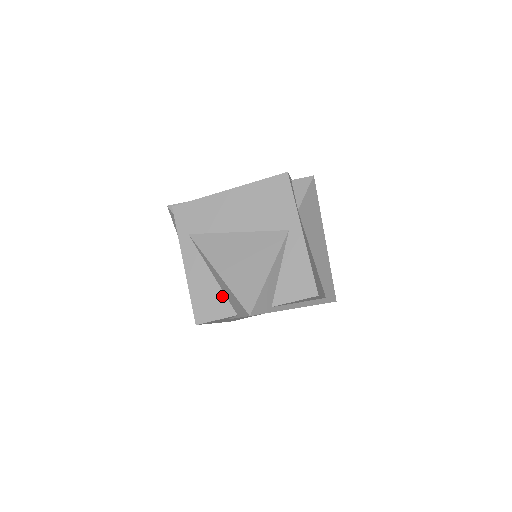
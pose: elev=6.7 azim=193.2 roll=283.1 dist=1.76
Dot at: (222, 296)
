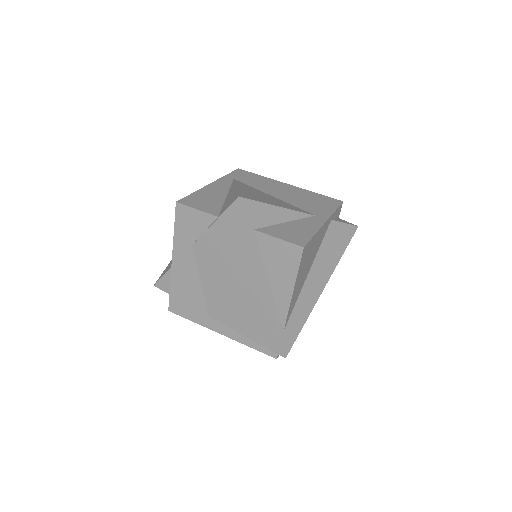
Dot at: (219, 205)
